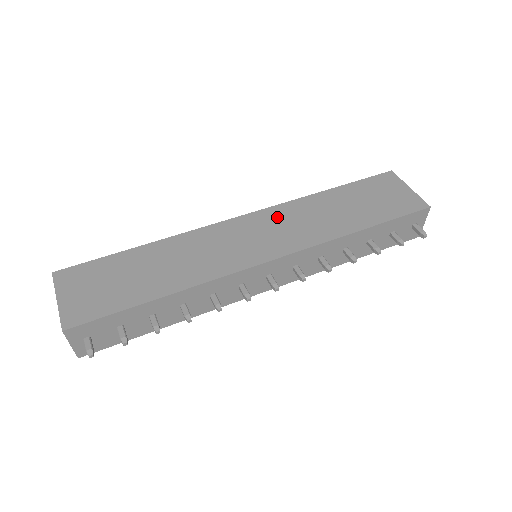
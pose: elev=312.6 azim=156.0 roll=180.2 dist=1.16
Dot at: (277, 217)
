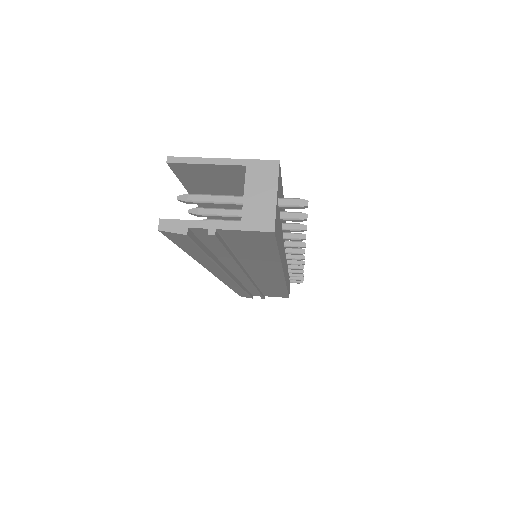
Dot at: occluded
